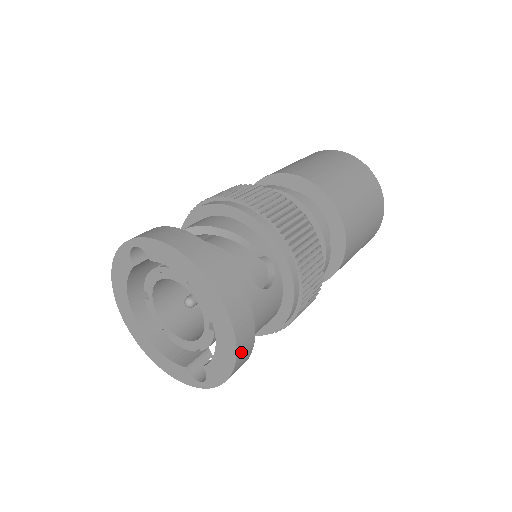
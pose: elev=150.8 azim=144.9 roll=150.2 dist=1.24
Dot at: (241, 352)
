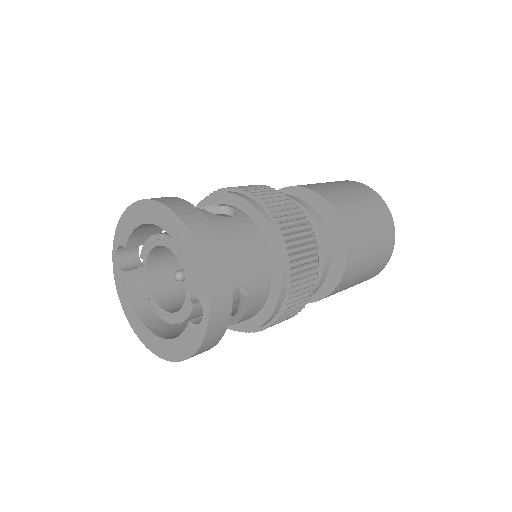
Dot at: (199, 236)
